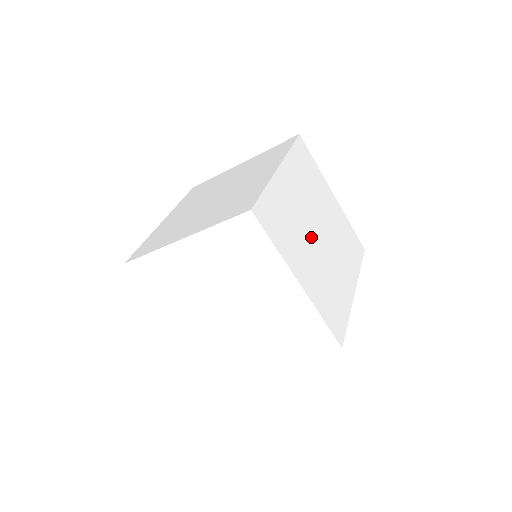
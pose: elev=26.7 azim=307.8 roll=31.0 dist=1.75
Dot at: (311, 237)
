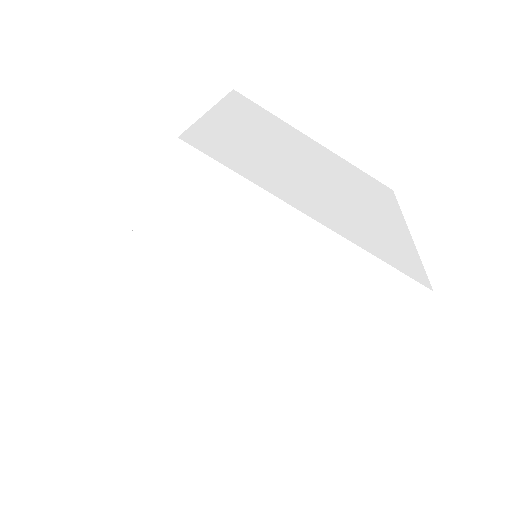
Dot at: (302, 173)
